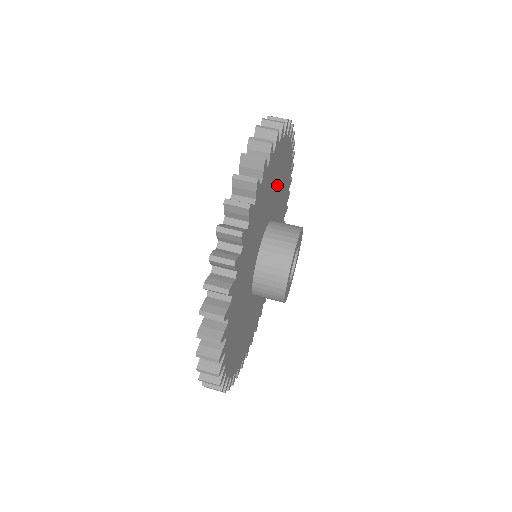
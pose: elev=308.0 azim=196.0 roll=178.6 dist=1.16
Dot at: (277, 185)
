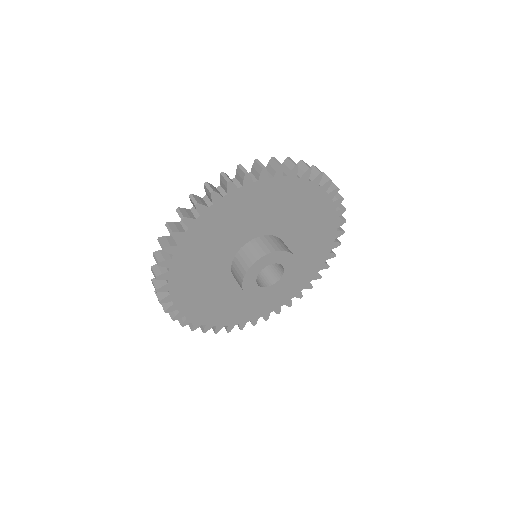
Dot at: (290, 213)
